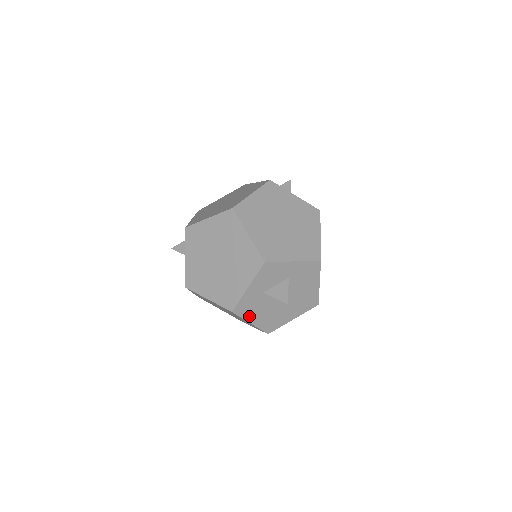
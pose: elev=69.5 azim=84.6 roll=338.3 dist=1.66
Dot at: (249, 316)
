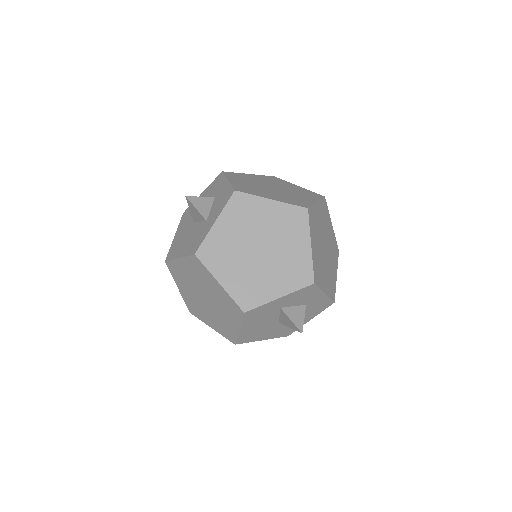
Dot at: (247, 322)
